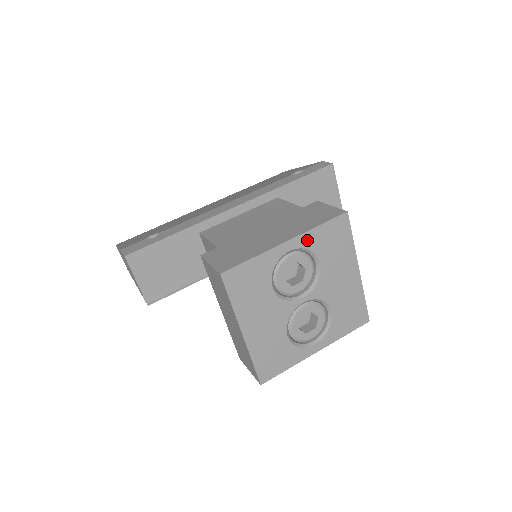
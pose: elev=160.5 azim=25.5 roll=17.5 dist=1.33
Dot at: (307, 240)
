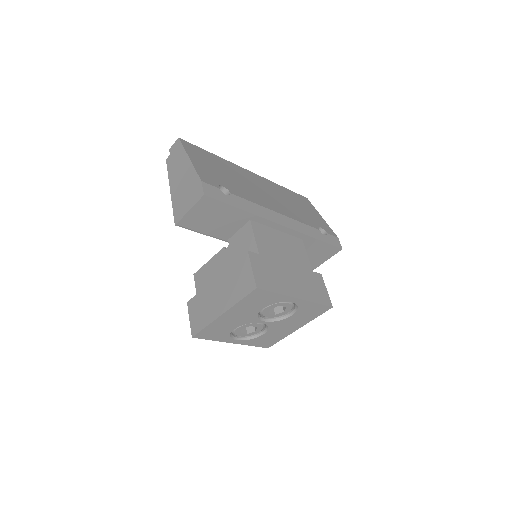
Dot at: (304, 304)
